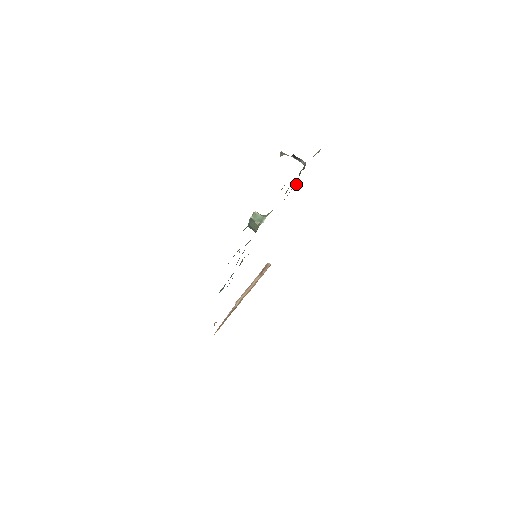
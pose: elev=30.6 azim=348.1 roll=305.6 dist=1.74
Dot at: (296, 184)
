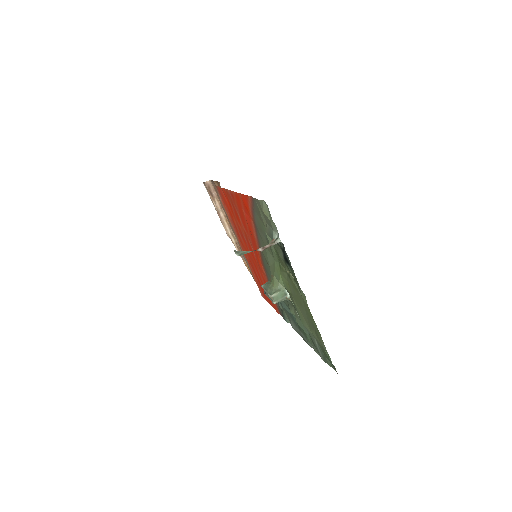
Dot at: occluded
